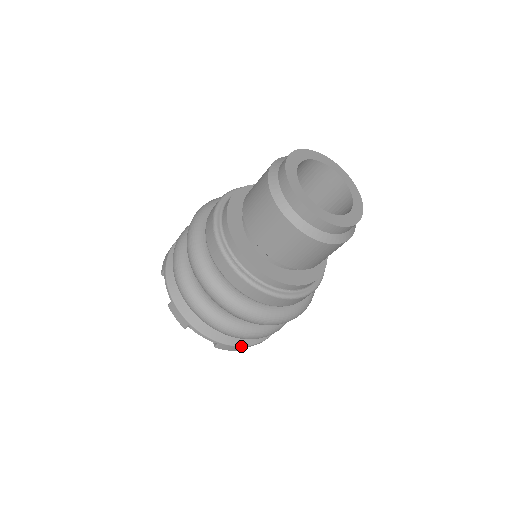
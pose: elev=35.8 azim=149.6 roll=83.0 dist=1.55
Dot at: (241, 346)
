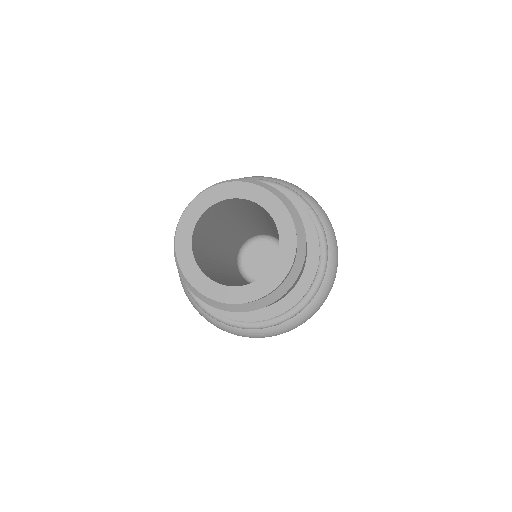
Dot at: occluded
